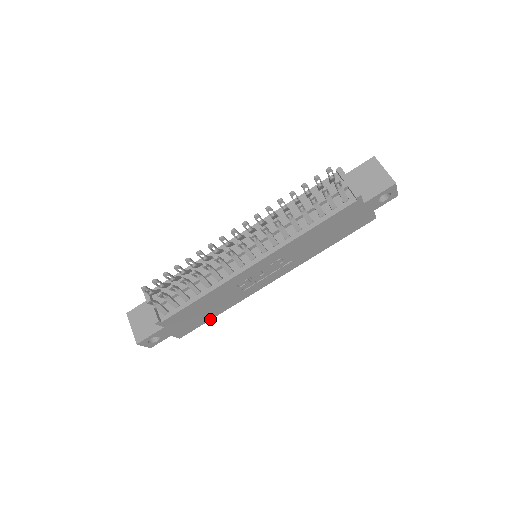
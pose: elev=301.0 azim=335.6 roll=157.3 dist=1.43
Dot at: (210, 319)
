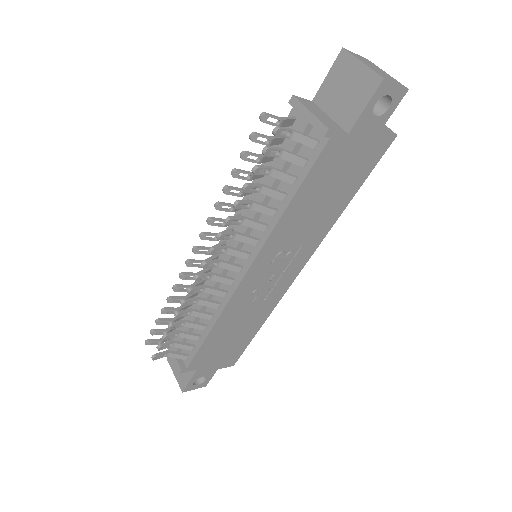
Dot at: (252, 338)
